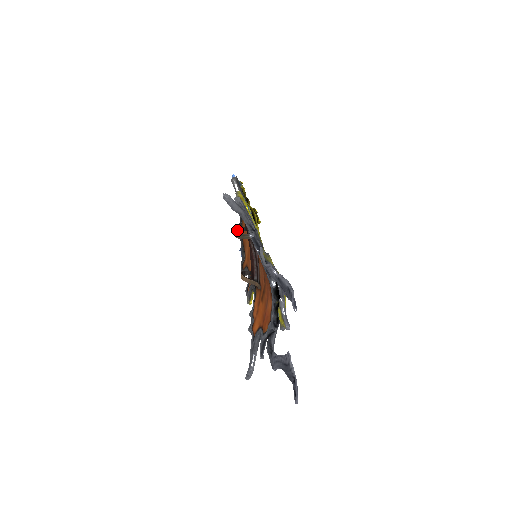
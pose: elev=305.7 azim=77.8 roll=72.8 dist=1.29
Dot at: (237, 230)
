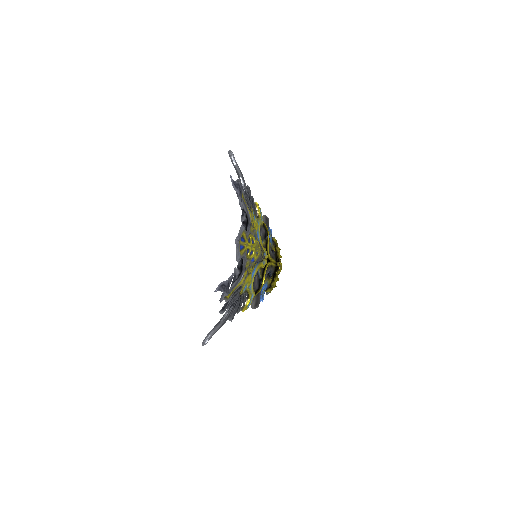
Dot at: occluded
